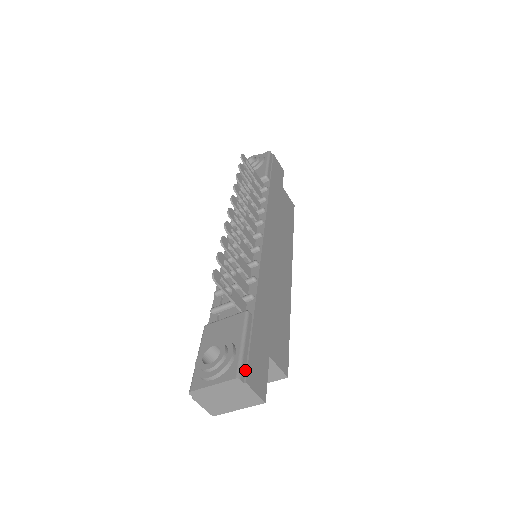
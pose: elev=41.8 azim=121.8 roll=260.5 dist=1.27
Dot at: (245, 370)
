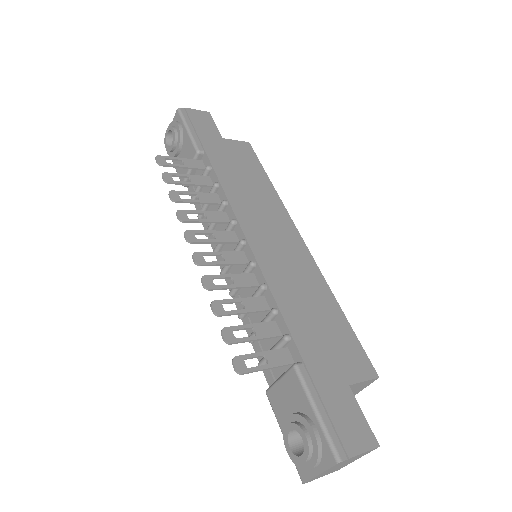
Dot at: (339, 442)
